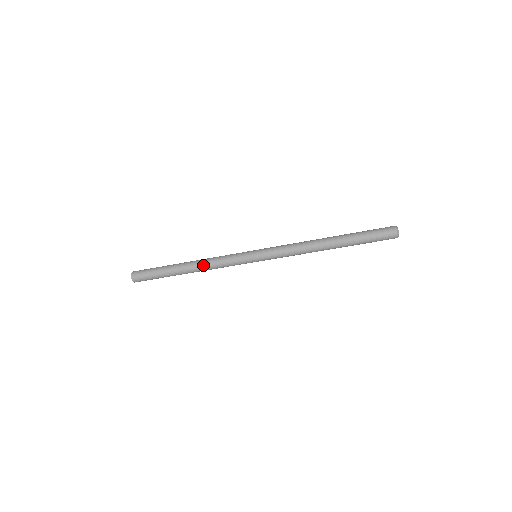
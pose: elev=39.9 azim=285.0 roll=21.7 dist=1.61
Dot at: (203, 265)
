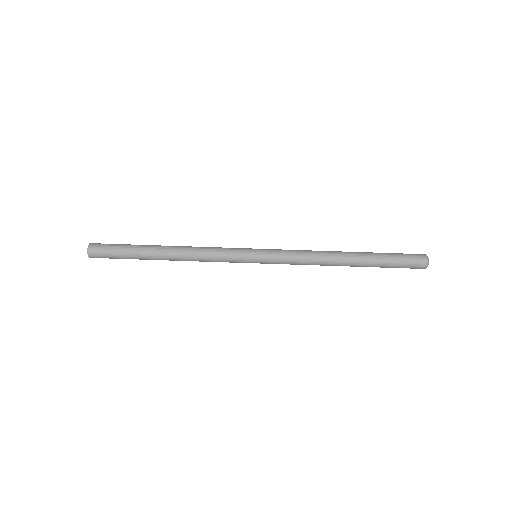
Dot at: (189, 247)
